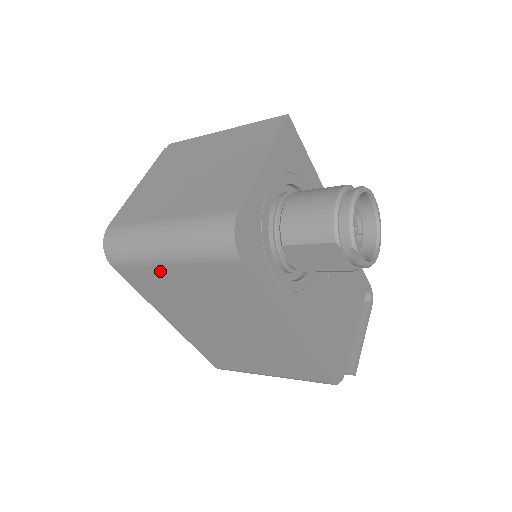
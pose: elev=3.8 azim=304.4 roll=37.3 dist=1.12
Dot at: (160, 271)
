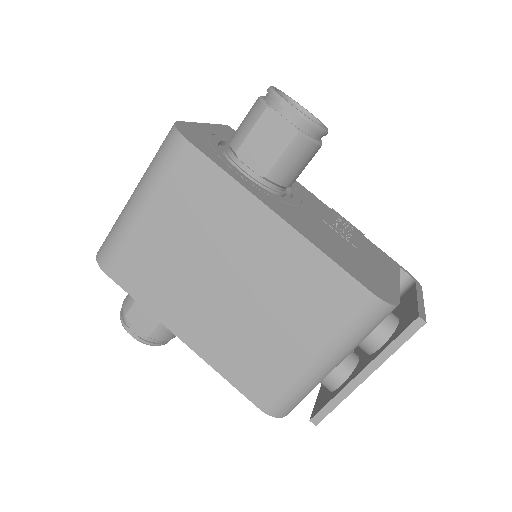
Dot at: (141, 234)
